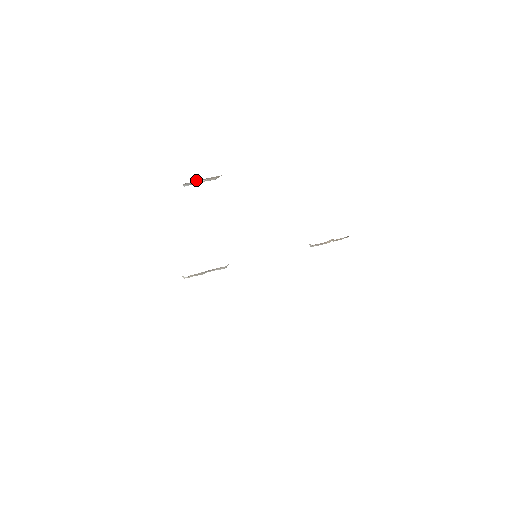
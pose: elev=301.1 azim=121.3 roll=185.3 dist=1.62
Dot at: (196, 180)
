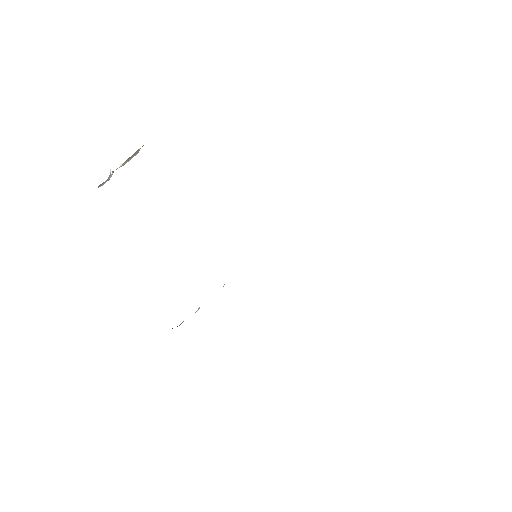
Dot at: occluded
